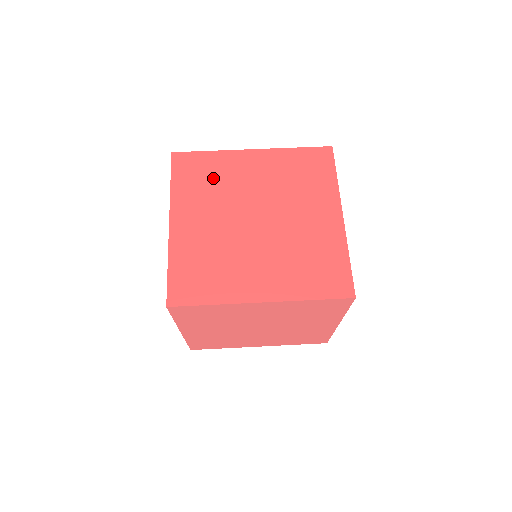
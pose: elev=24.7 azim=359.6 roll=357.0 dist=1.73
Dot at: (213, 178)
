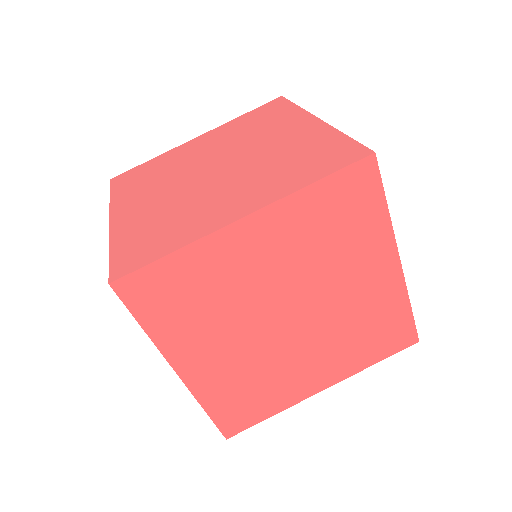
Dot at: (157, 171)
